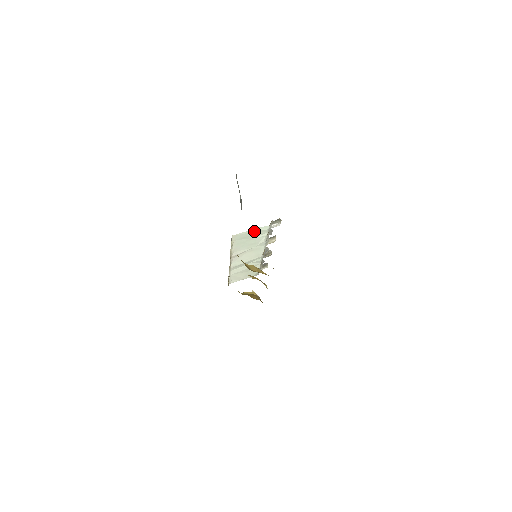
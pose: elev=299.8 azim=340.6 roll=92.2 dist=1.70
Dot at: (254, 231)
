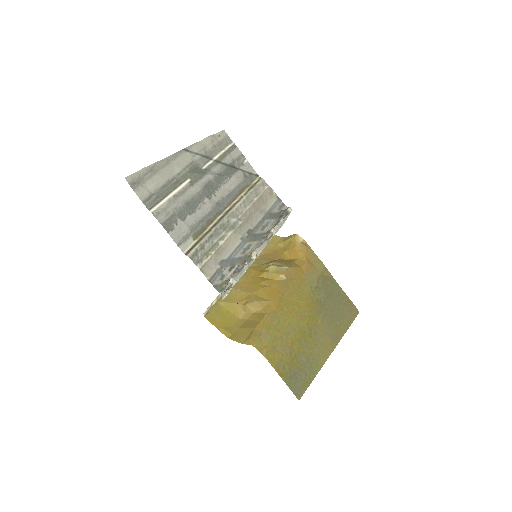
Dot at: occluded
